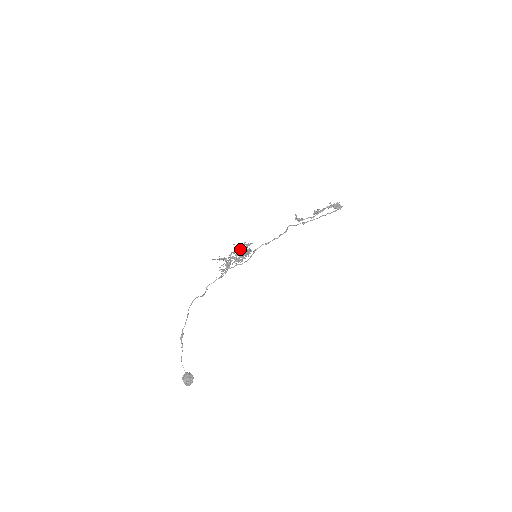
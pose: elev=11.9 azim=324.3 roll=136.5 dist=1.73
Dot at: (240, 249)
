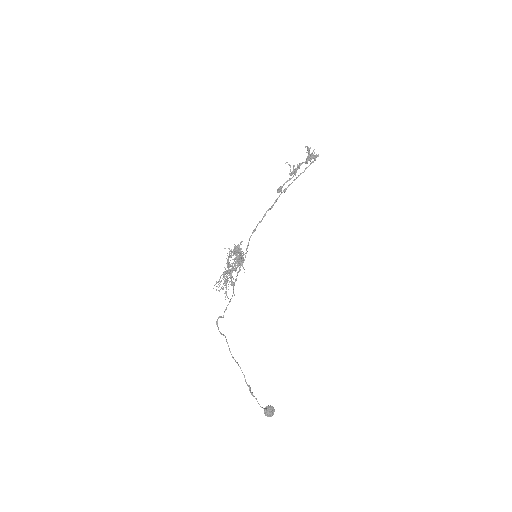
Dot at: (239, 260)
